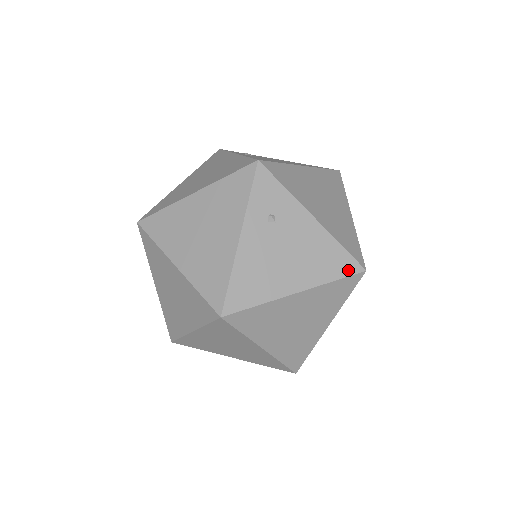
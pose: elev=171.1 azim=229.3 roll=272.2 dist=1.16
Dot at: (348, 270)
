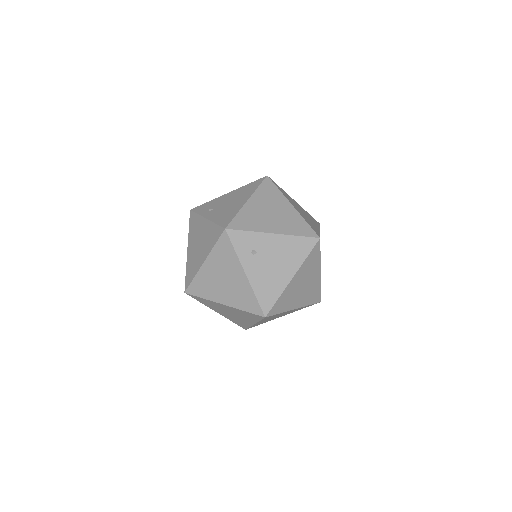
Dot at: (310, 246)
